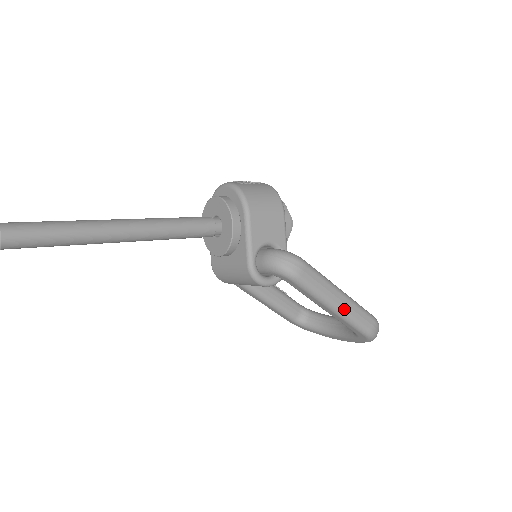
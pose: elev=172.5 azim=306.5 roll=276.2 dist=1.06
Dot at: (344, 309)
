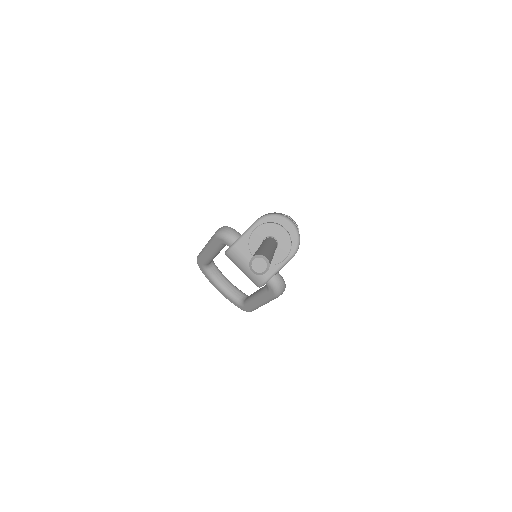
Dot at: occluded
